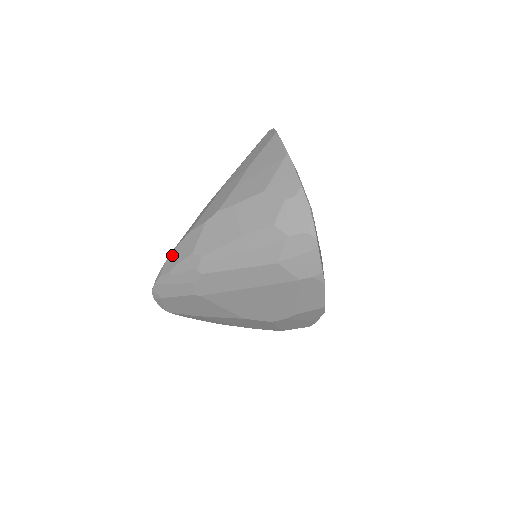
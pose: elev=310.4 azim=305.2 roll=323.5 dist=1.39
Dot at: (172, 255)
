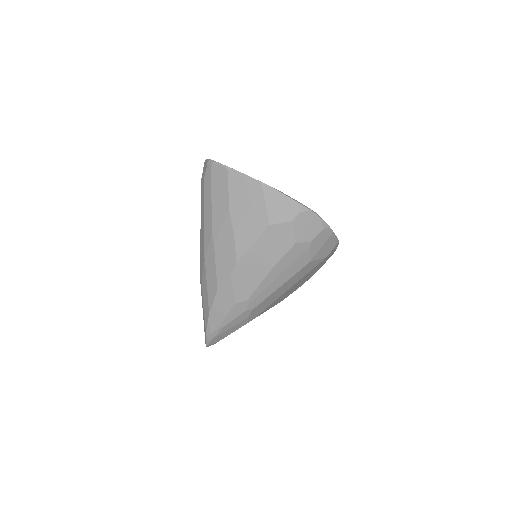
Dot at: (212, 315)
